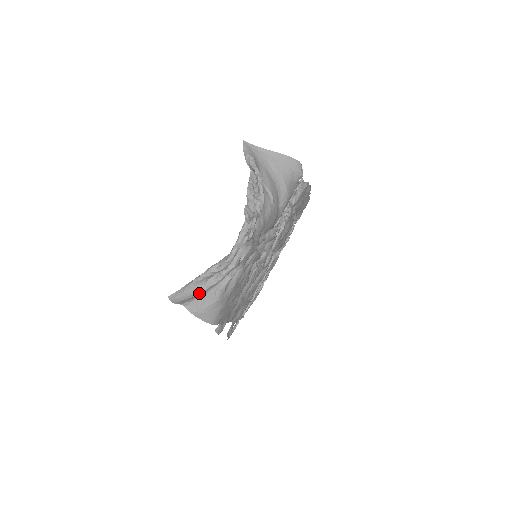
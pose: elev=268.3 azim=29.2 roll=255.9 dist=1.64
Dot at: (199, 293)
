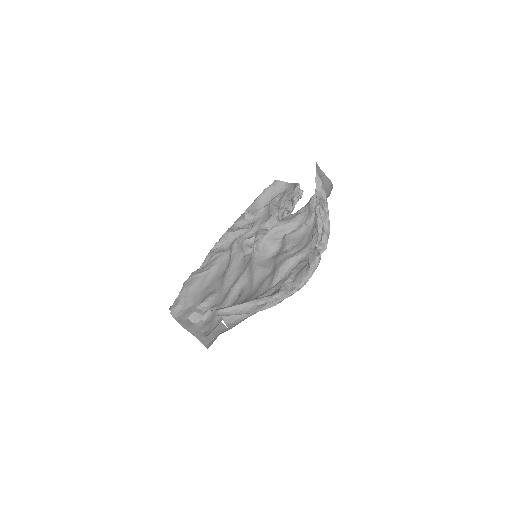
Dot at: (254, 312)
